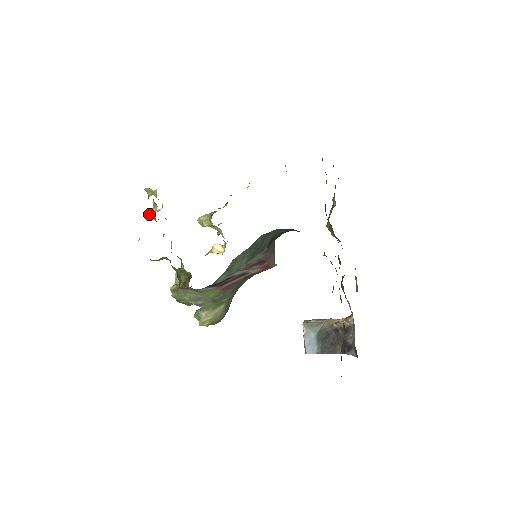
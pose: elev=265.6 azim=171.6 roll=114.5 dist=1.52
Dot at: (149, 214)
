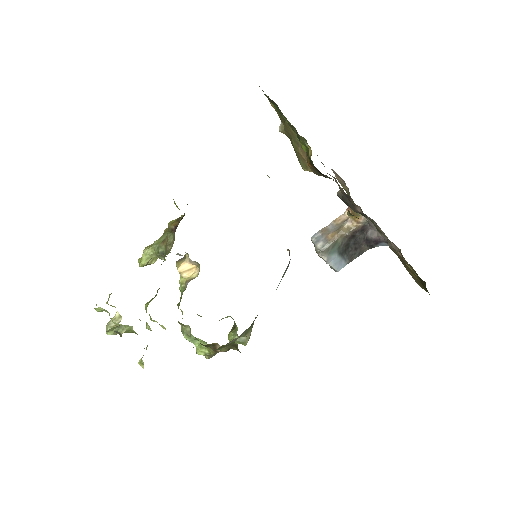
Dot at: occluded
